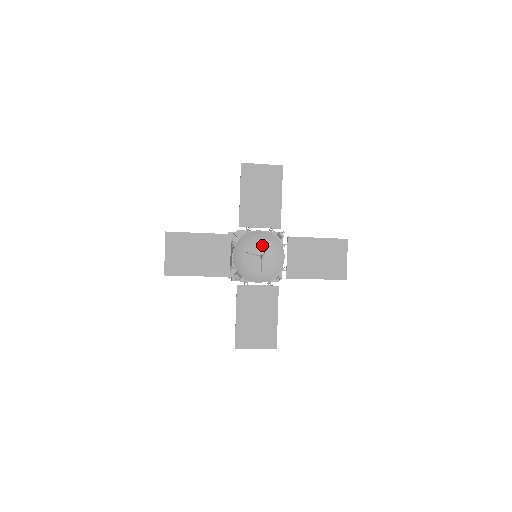
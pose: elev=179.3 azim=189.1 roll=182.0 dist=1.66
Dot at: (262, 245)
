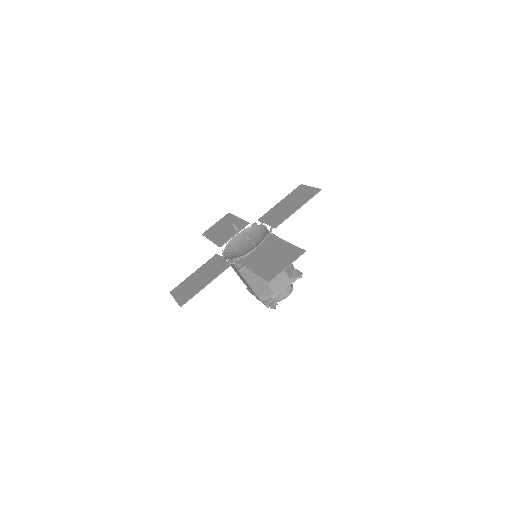
Dot at: (246, 240)
